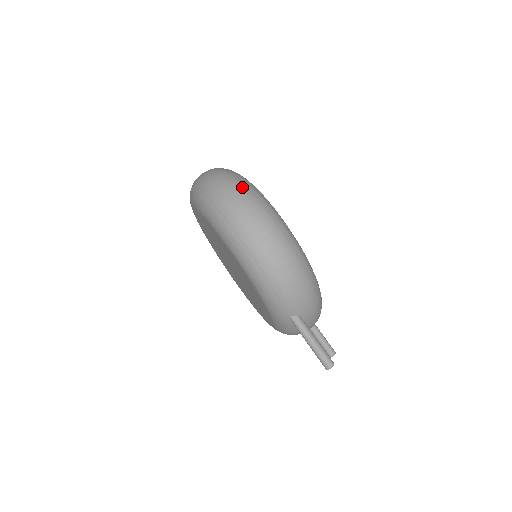
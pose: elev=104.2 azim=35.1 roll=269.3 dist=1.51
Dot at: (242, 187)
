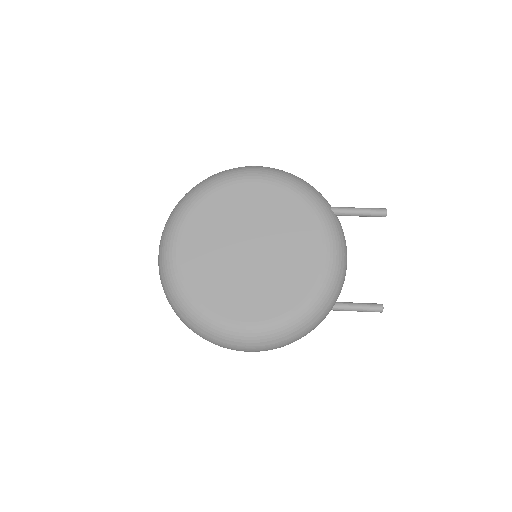
Dot at: occluded
